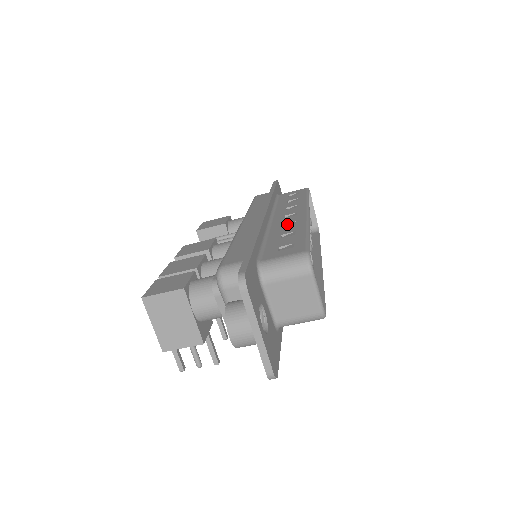
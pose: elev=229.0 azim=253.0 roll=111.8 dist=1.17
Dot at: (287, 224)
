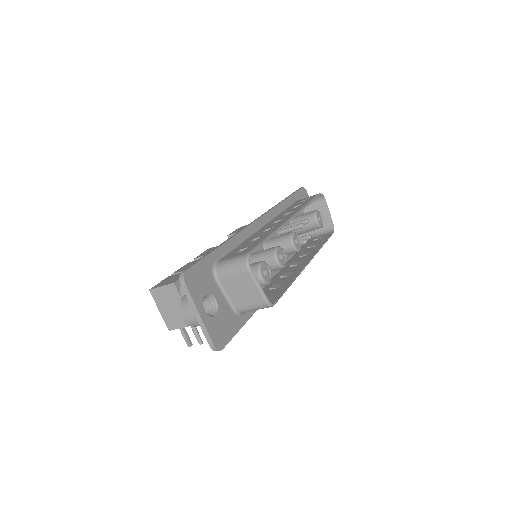
Dot at: (268, 229)
